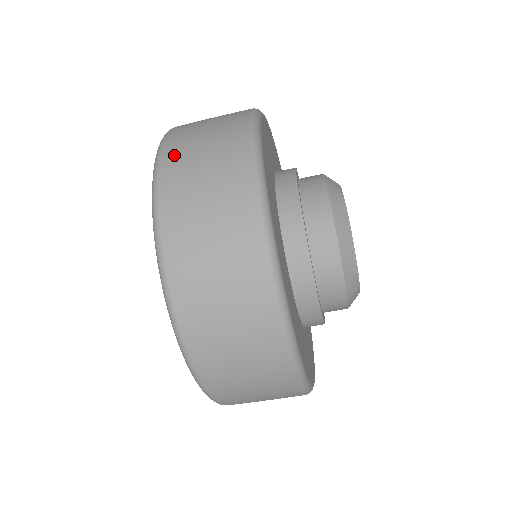
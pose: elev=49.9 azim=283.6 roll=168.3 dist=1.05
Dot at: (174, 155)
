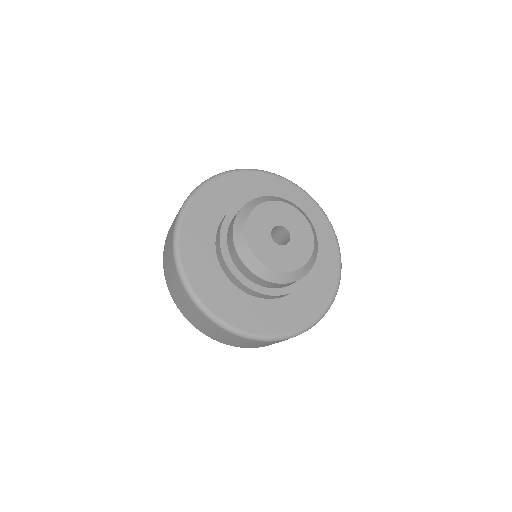
Dot at: (177, 303)
